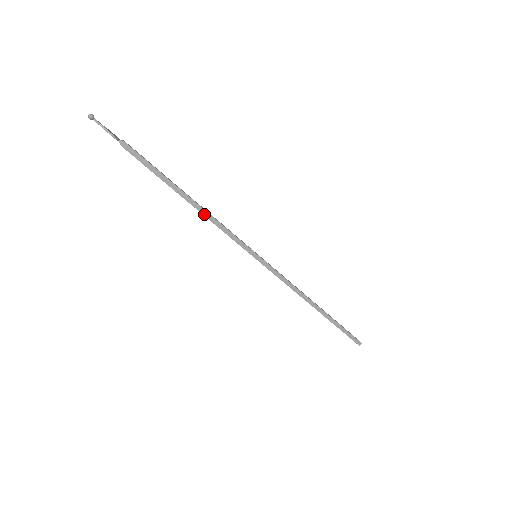
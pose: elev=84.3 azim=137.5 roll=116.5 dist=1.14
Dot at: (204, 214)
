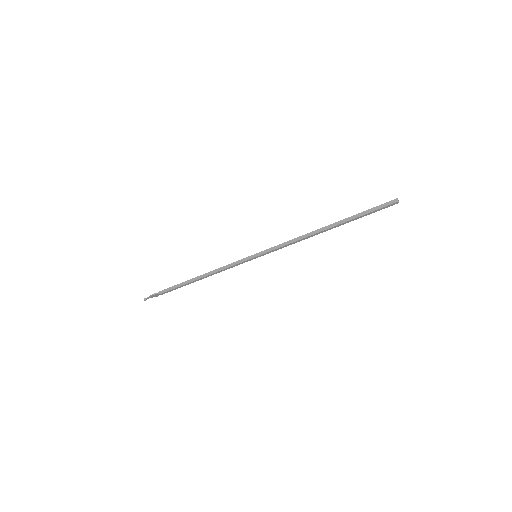
Dot at: (211, 274)
